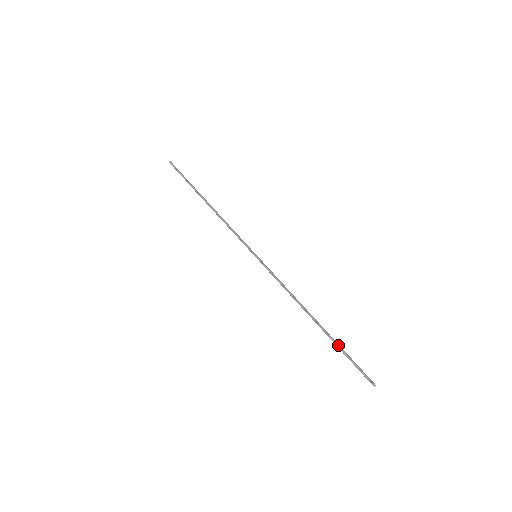
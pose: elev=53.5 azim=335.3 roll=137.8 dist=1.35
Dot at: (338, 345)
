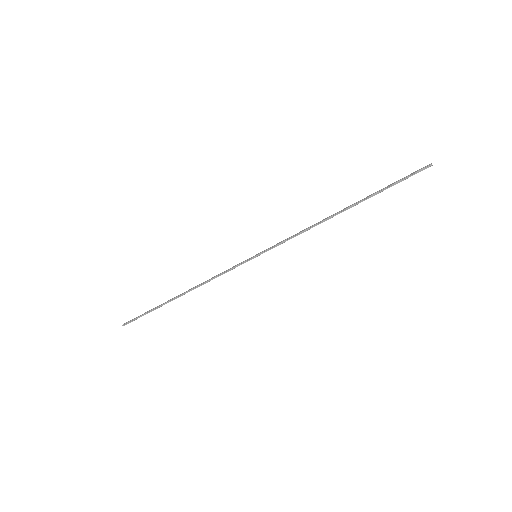
Dot at: (377, 192)
